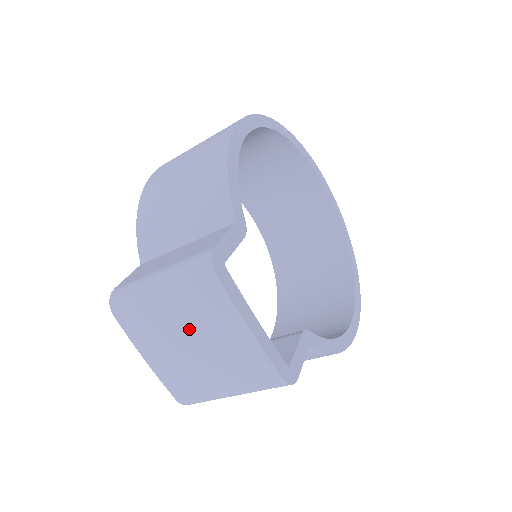
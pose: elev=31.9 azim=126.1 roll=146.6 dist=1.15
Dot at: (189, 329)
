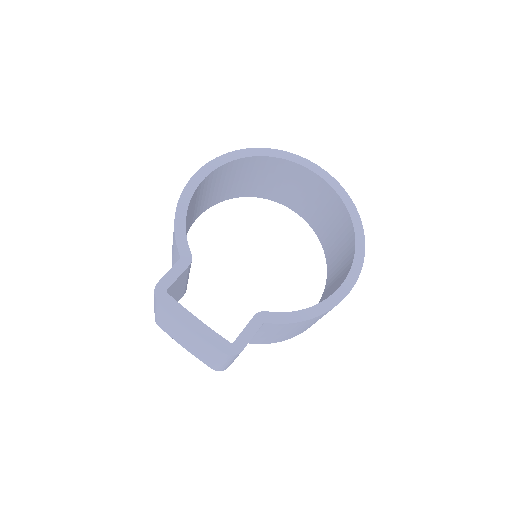
Dot at: (177, 330)
